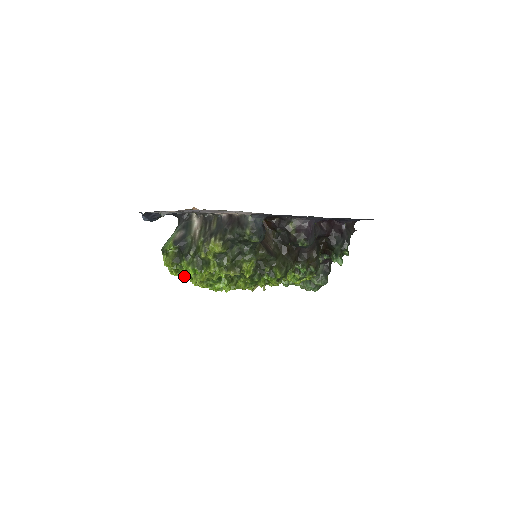
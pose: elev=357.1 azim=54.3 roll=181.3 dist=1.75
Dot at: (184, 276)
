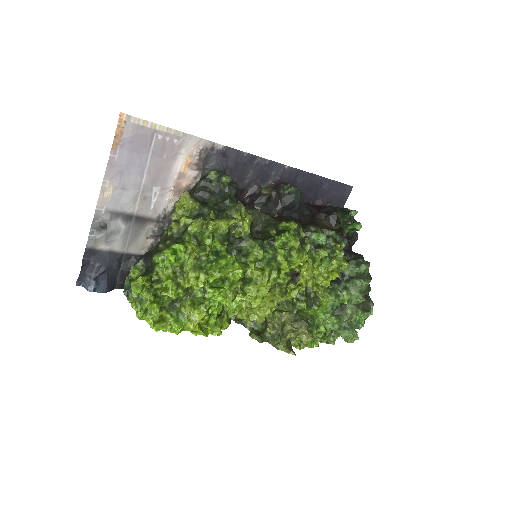
Dot at: (169, 290)
